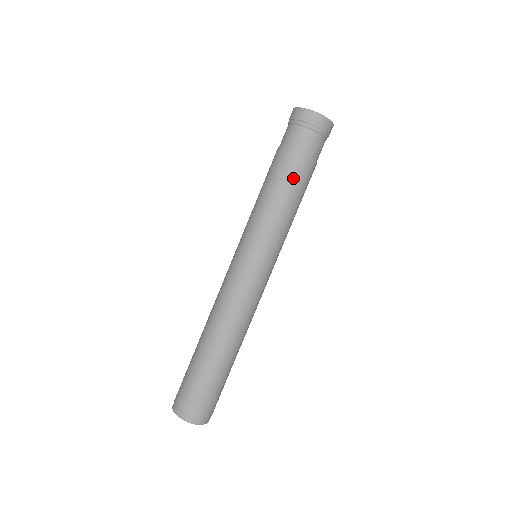
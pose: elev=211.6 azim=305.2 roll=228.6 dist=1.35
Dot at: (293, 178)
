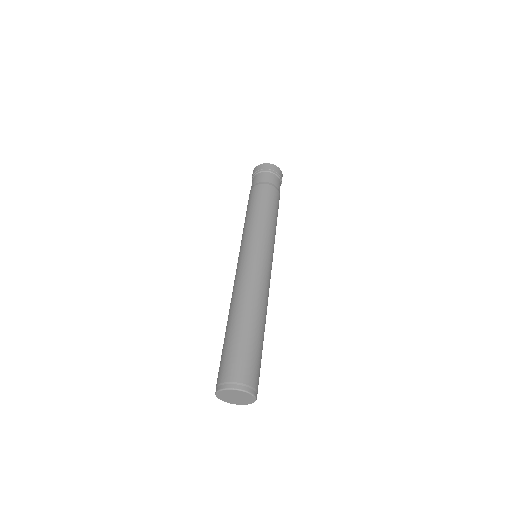
Dot at: (276, 202)
